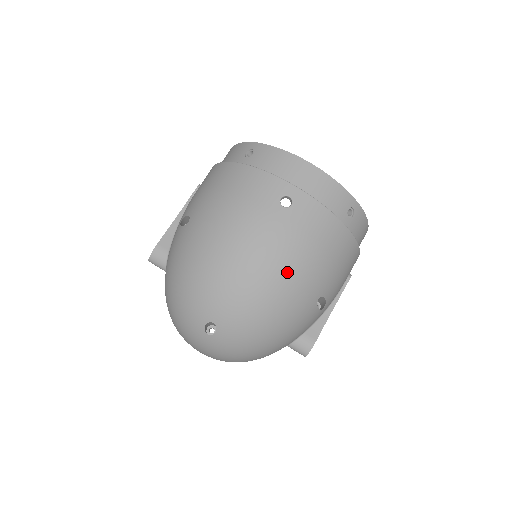
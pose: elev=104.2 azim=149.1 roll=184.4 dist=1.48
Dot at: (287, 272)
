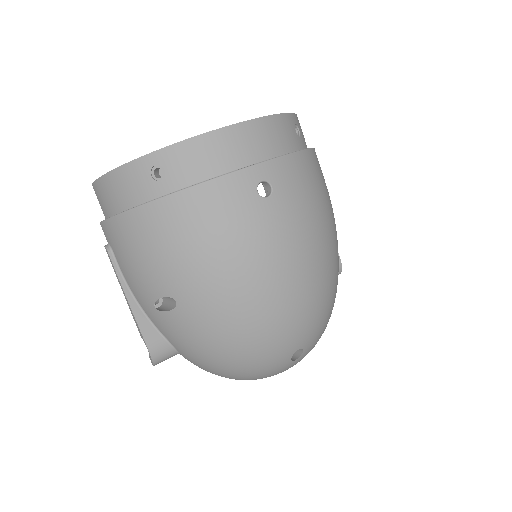
Dot at: (320, 247)
